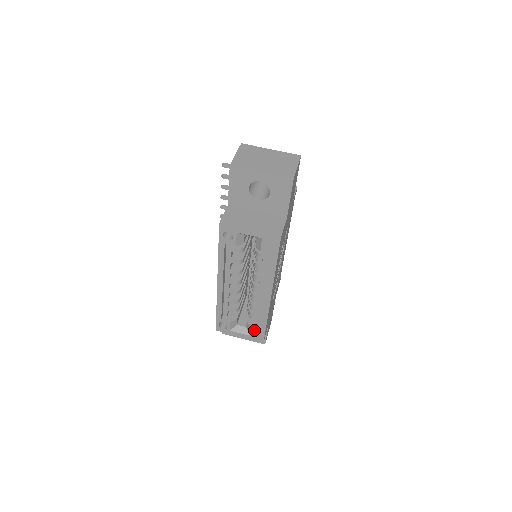
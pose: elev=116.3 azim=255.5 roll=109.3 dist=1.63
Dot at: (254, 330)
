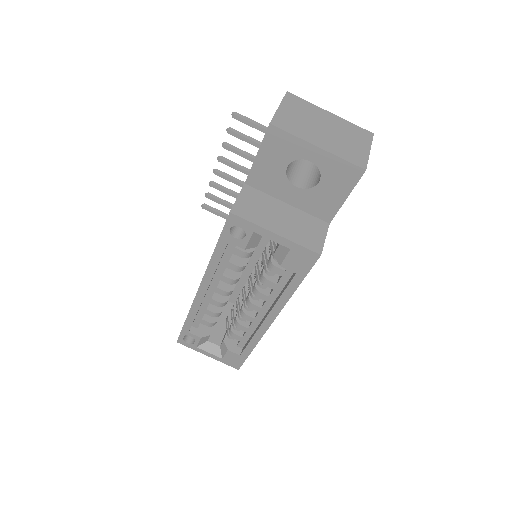
Dot at: (231, 354)
